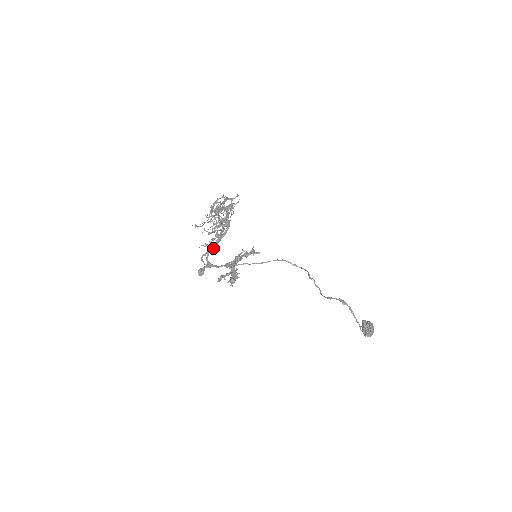
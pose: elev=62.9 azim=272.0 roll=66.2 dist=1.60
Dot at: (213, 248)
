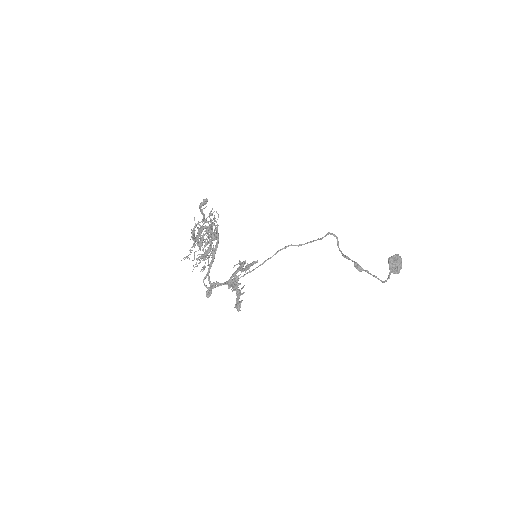
Dot at: (211, 266)
